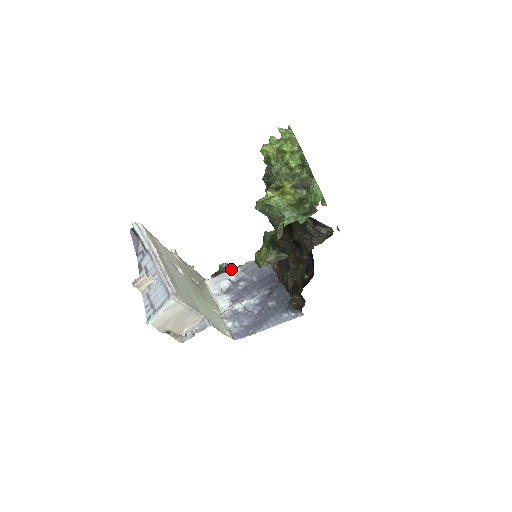
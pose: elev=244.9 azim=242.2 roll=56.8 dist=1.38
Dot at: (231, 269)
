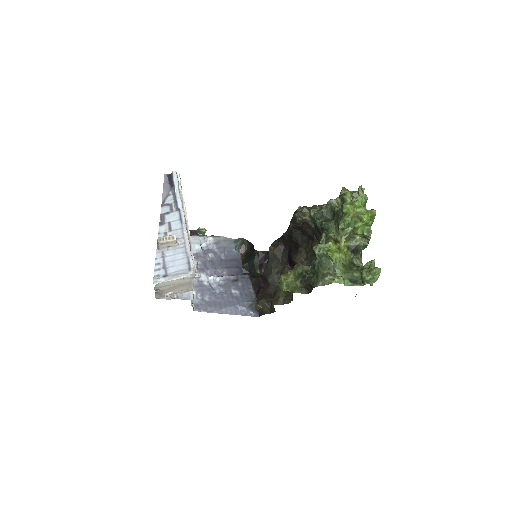
Dot at: (206, 236)
